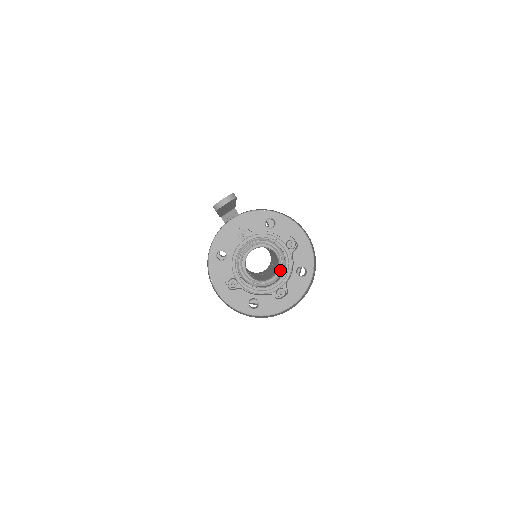
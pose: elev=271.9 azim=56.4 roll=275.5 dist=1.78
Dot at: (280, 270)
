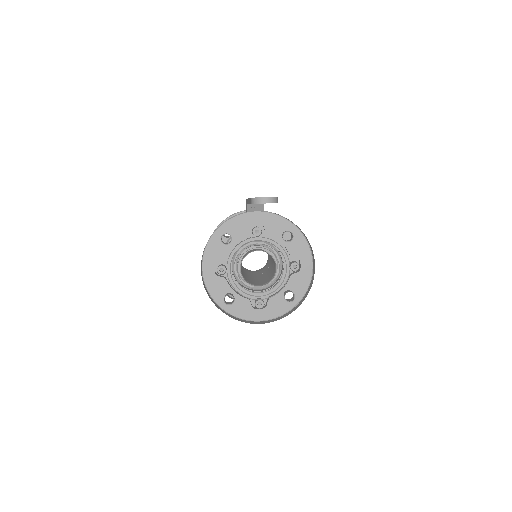
Dot at: (270, 282)
